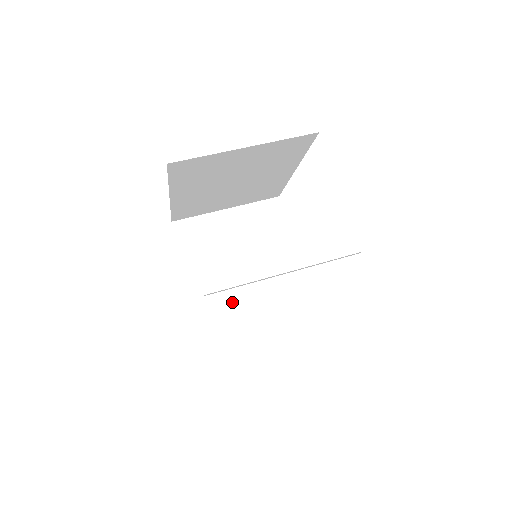
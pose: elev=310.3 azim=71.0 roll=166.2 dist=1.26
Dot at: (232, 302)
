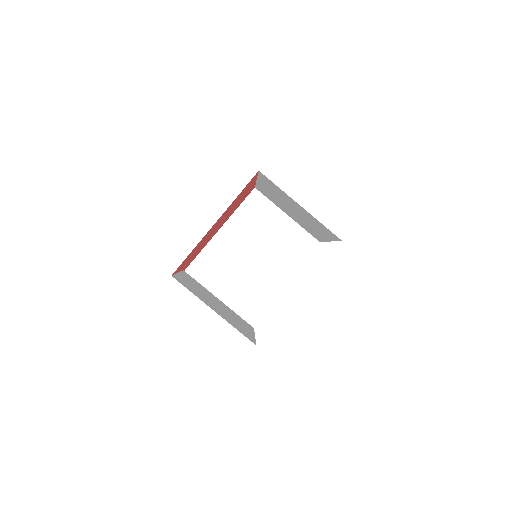
Dot at: (278, 201)
